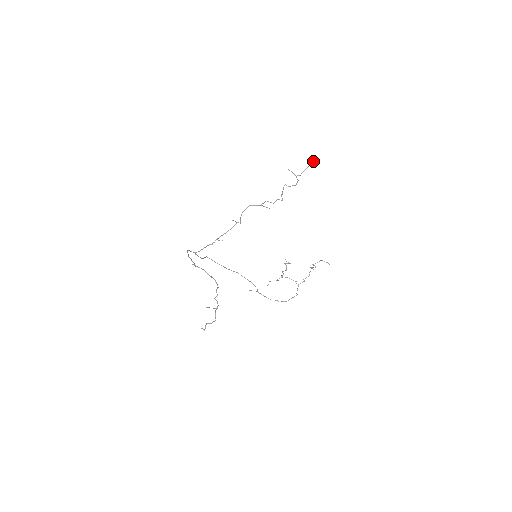
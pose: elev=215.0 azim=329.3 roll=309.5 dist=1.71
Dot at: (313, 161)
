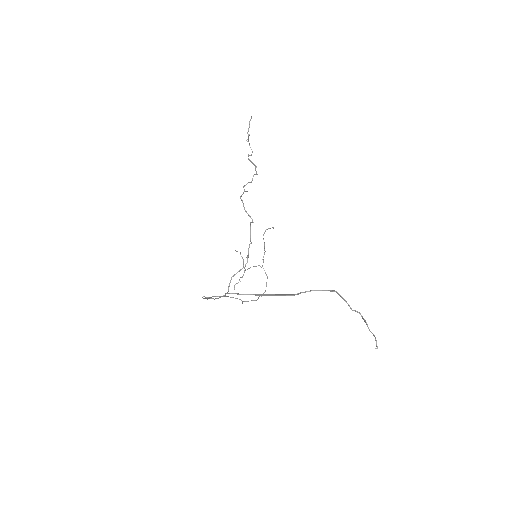
Dot at: occluded
